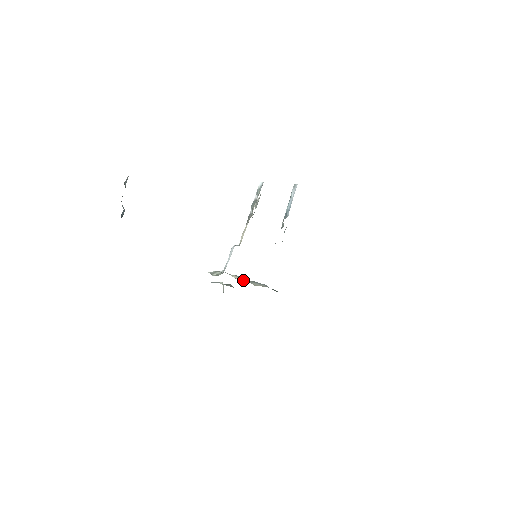
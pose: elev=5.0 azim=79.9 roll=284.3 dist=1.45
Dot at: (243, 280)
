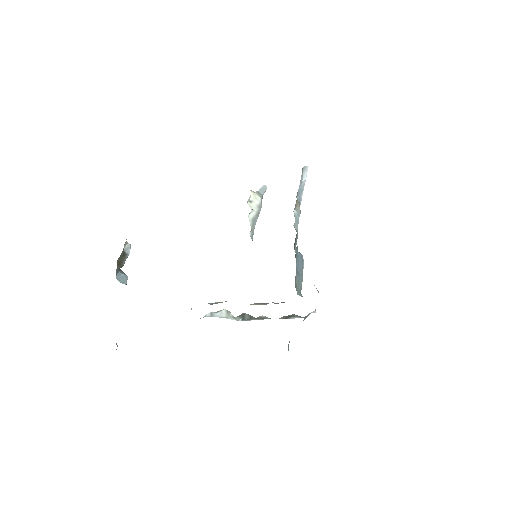
Dot at: (264, 304)
